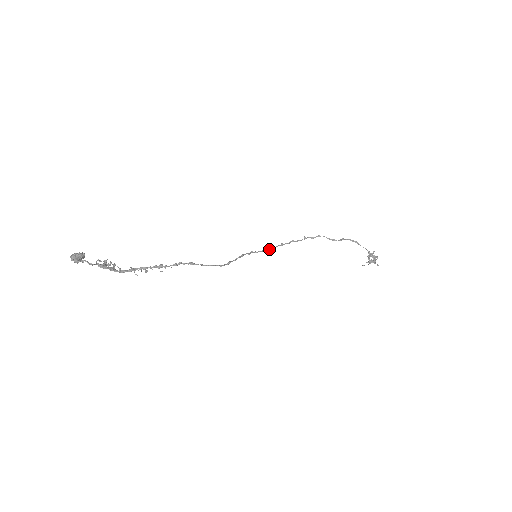
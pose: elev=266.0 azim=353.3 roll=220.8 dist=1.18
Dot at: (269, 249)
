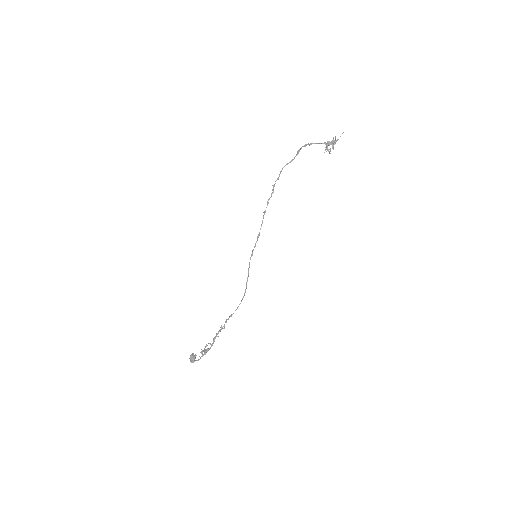
Dot at: (260, 229)
